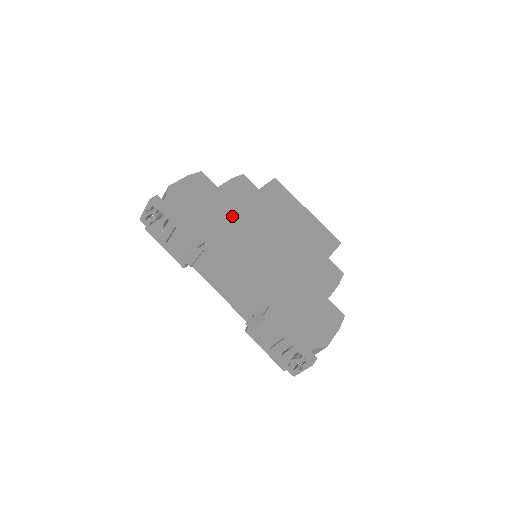
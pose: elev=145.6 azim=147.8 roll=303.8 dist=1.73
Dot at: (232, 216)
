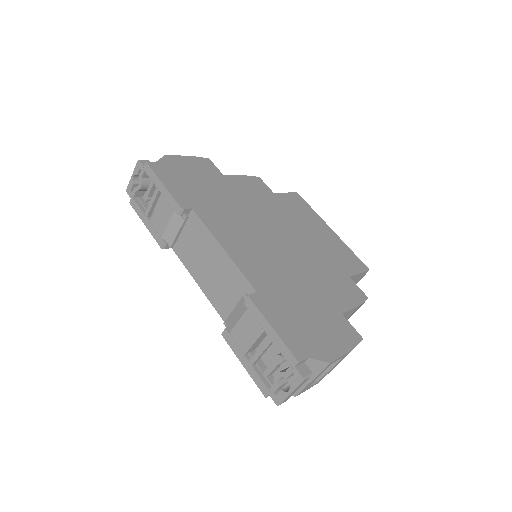
Dot at: (233, 201)
